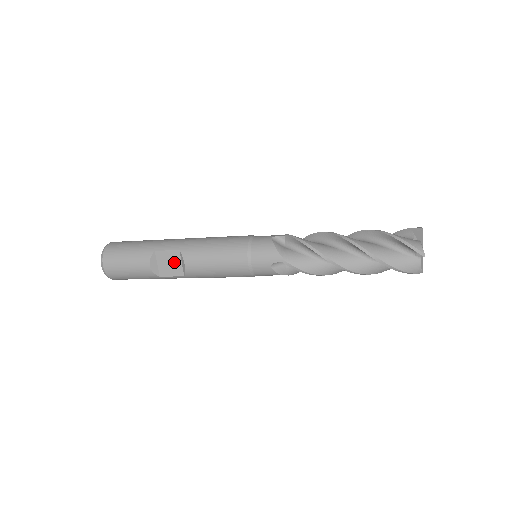
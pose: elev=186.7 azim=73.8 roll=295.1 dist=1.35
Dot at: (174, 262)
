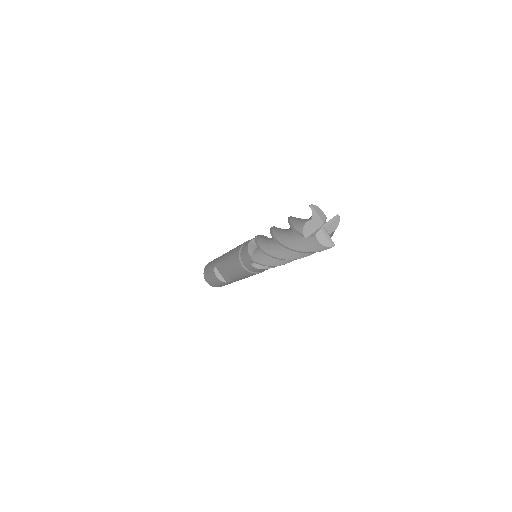
Dot at: occluded
